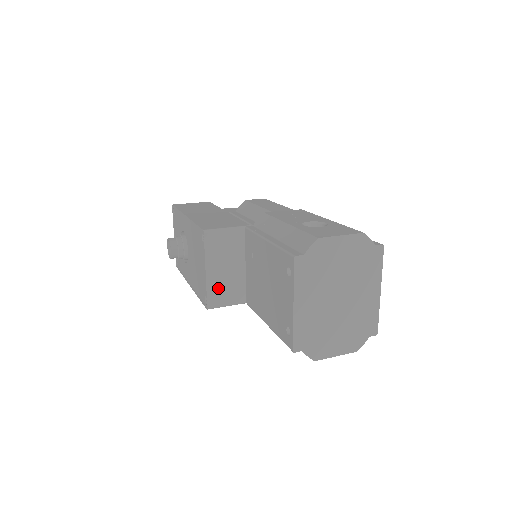
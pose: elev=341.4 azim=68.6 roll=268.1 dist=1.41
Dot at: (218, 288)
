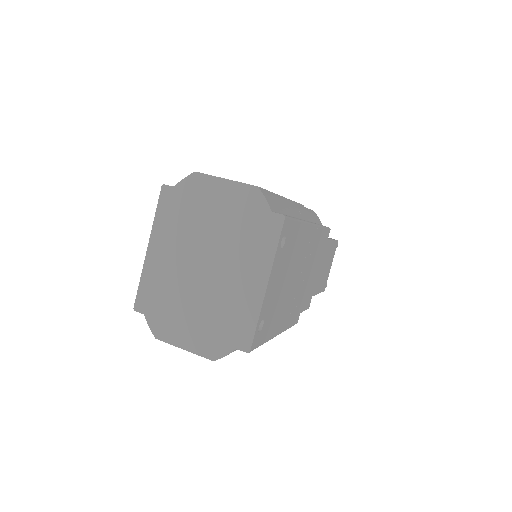
Dot at: occluded
